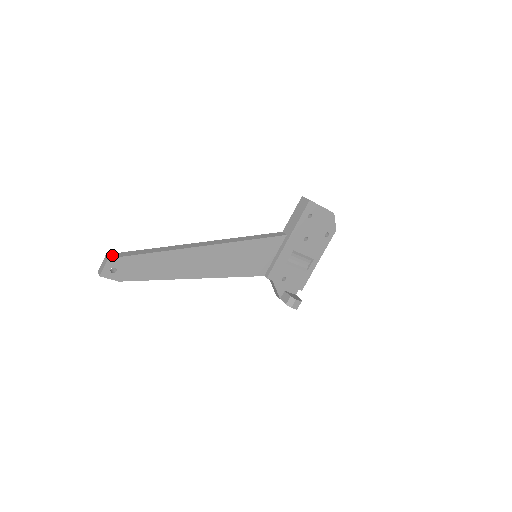
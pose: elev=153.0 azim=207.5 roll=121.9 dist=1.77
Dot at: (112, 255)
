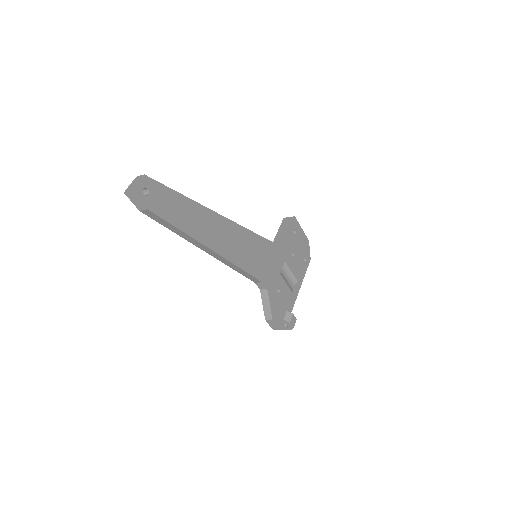
Dot at: occluded
